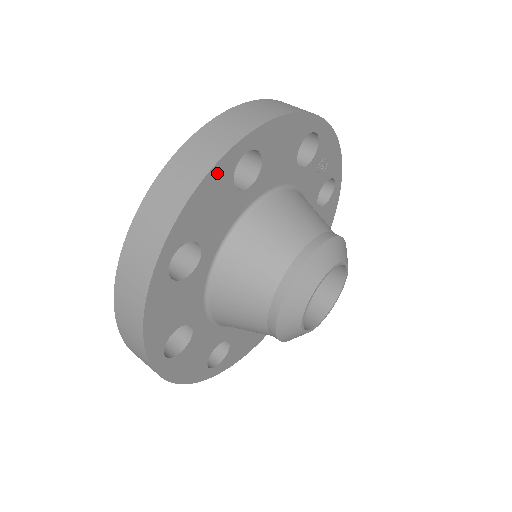
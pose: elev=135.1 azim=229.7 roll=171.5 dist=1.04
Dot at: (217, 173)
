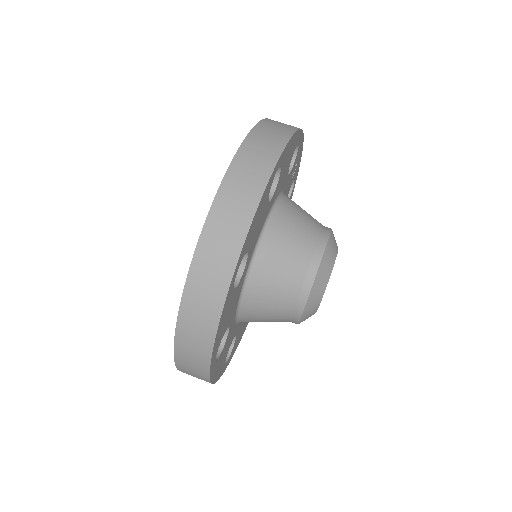
Dot at: (266, 190)
